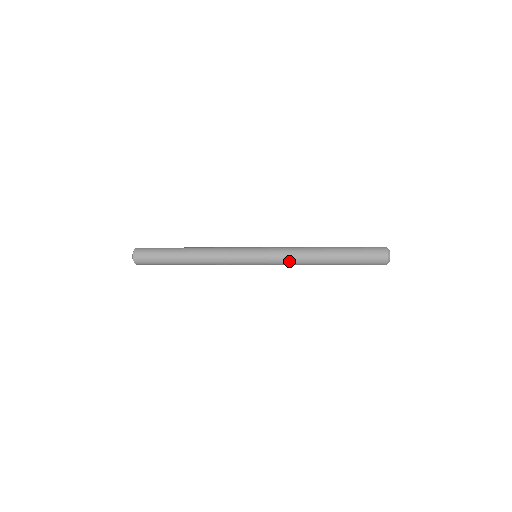
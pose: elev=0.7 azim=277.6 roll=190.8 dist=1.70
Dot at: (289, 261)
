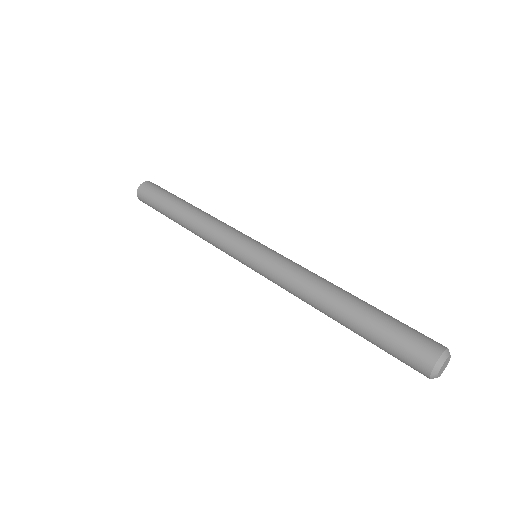
Dot at: occluded
